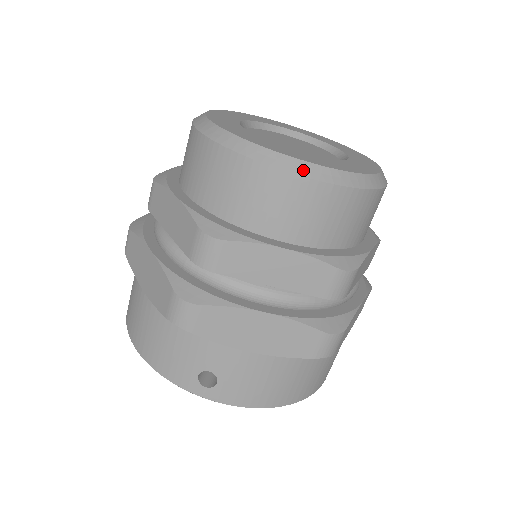
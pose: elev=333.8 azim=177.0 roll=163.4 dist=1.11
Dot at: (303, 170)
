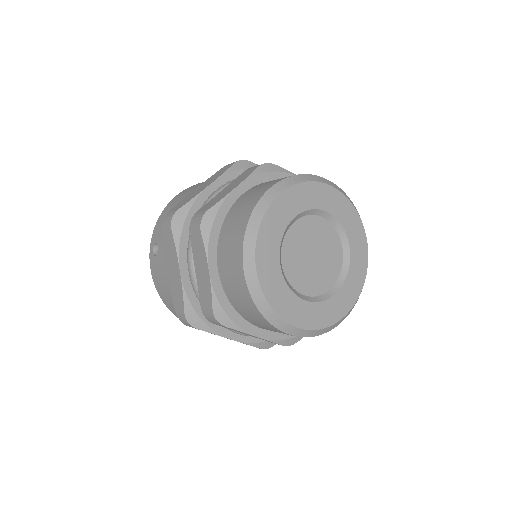
Dot at: (248, 266)
